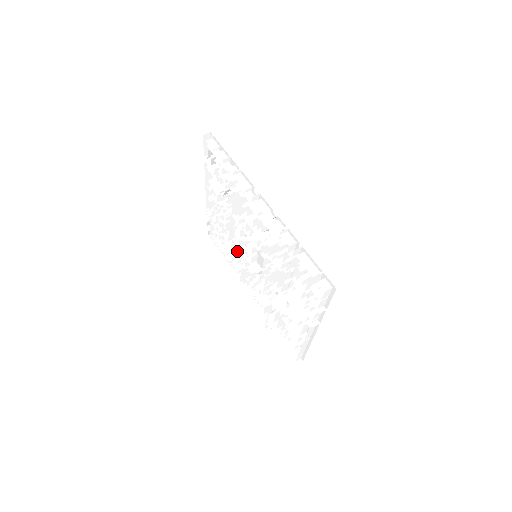
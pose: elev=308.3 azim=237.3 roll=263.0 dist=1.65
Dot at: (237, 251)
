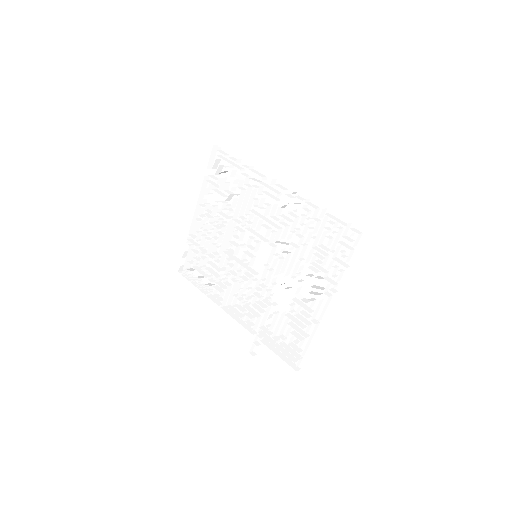
Dot at: (227, 264)
